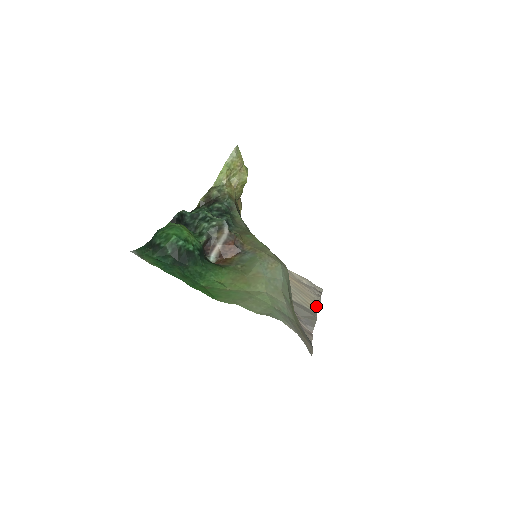
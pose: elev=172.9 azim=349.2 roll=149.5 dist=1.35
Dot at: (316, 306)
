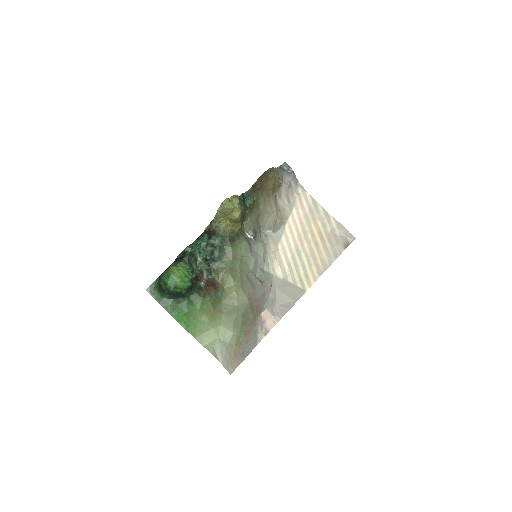
Dot at: (315, 279)
